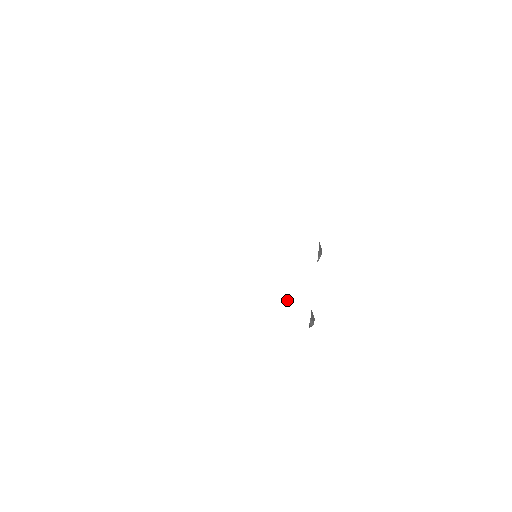
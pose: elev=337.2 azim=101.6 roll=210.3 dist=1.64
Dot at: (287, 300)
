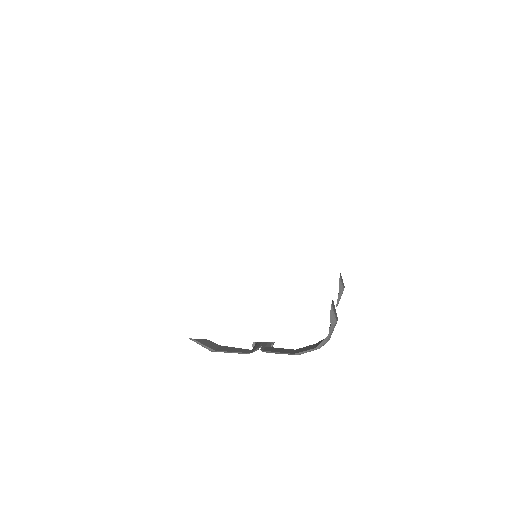
Dot at: (296, 196)
